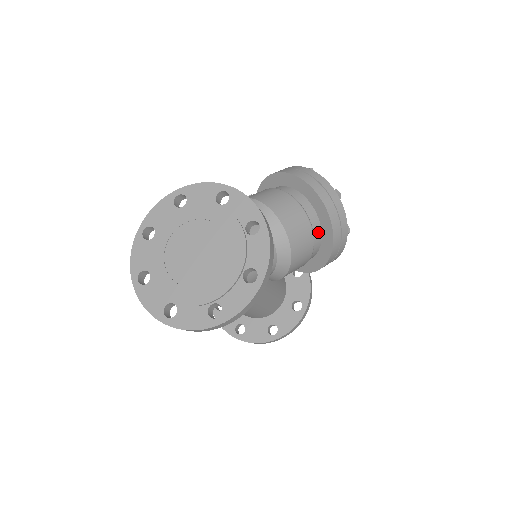
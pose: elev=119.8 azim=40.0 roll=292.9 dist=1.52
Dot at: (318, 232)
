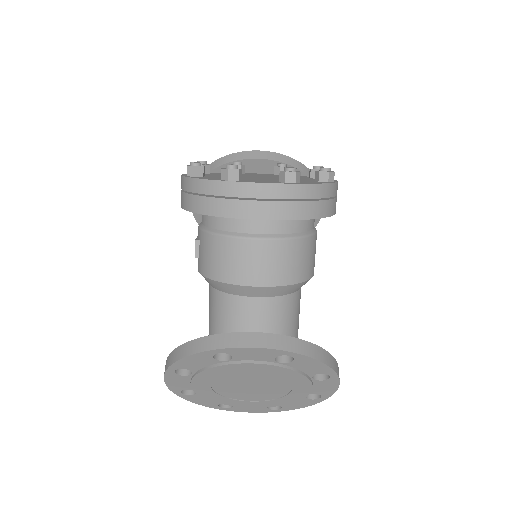
Dot at: (308, 221)
